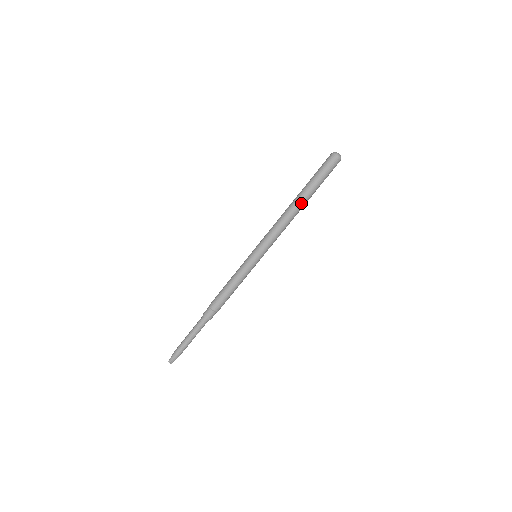
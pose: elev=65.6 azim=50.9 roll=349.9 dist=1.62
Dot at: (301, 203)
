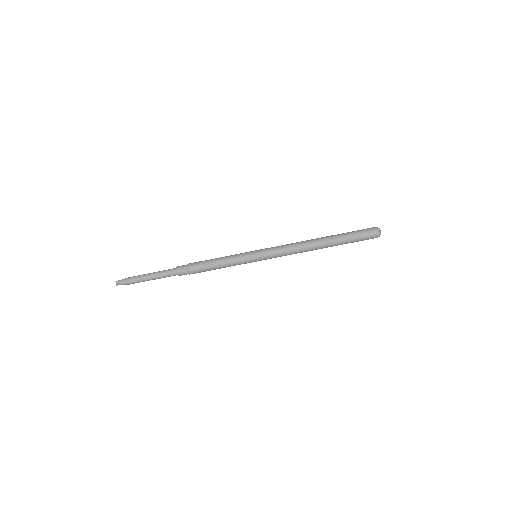
Dot at: (324, 244)
